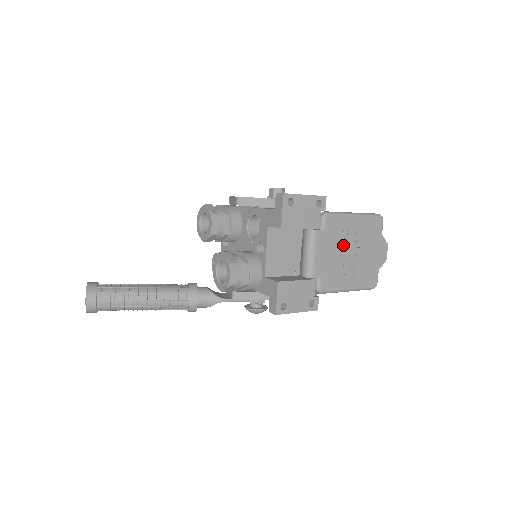
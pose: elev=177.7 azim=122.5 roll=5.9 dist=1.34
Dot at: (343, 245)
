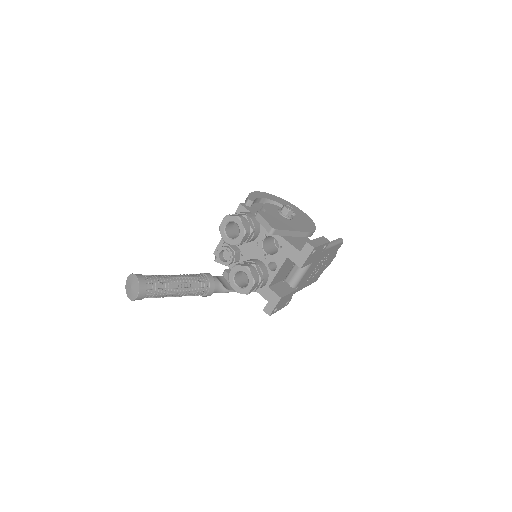
Dot at: (318, 264)
